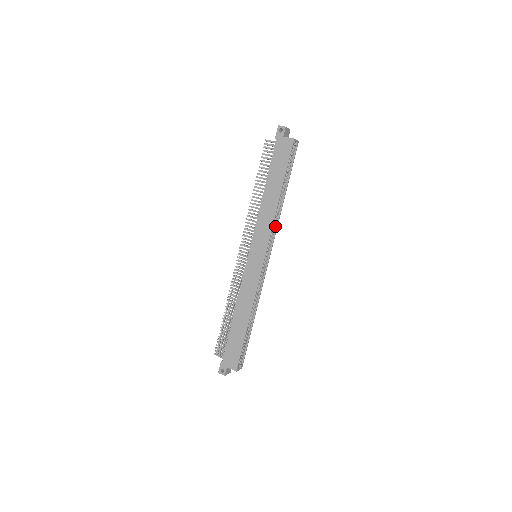
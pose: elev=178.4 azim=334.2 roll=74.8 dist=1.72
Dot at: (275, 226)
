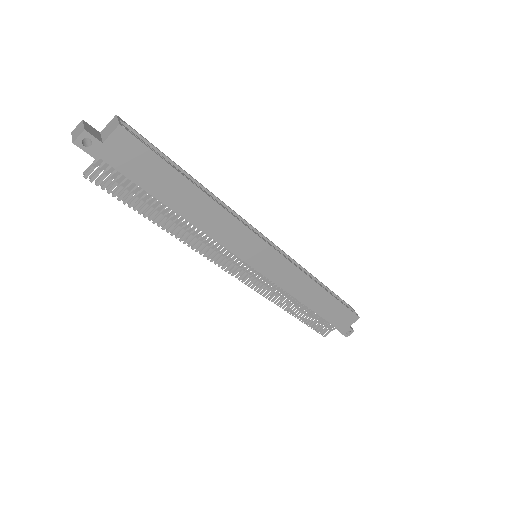
Dot at: occluded
